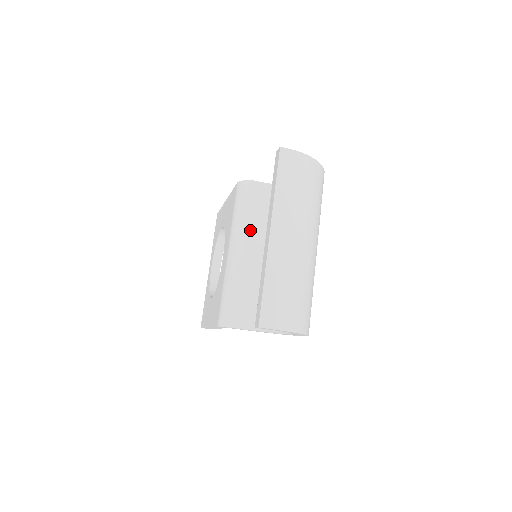
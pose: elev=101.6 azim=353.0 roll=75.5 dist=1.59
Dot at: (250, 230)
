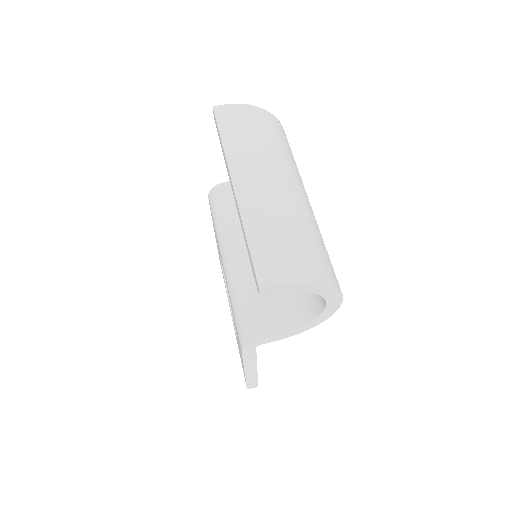
Dot at: (236, 230)
